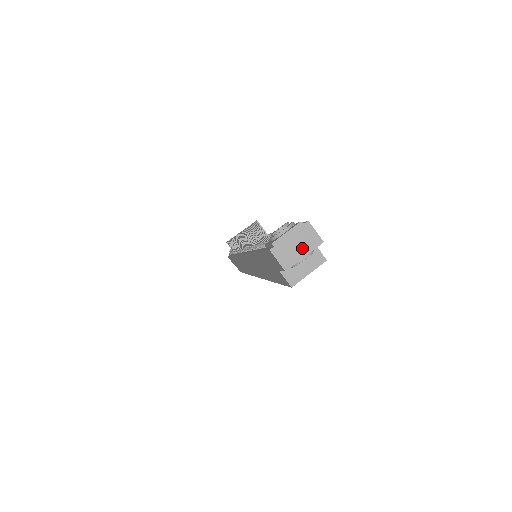
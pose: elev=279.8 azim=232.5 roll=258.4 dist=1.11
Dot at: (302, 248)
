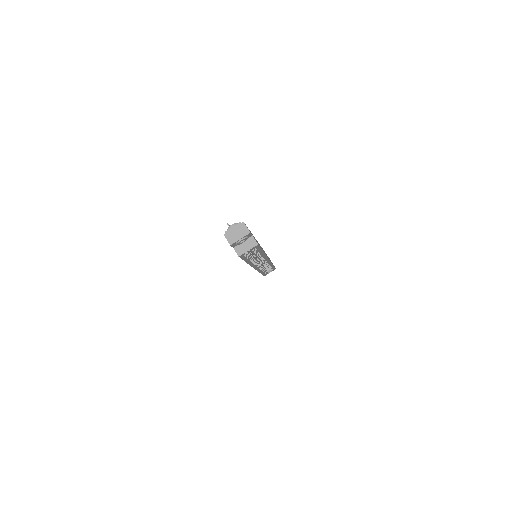
Dot at: (239, 235)
